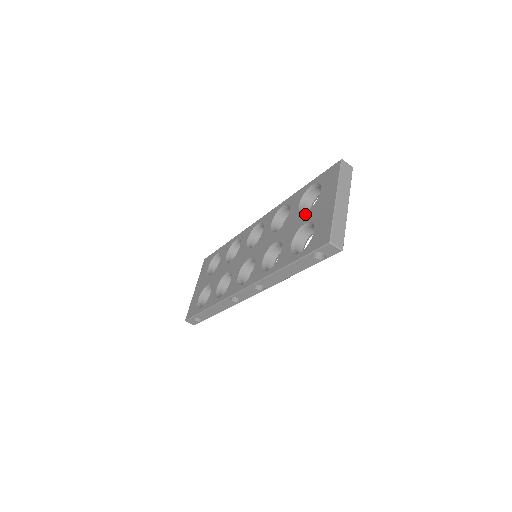
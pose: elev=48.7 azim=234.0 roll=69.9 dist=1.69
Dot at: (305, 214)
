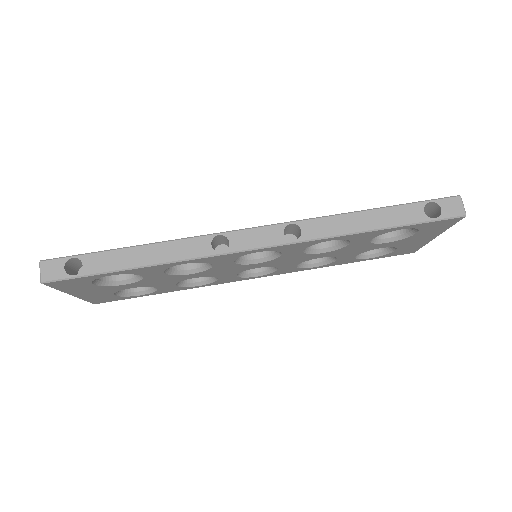
Dot at: occluded
